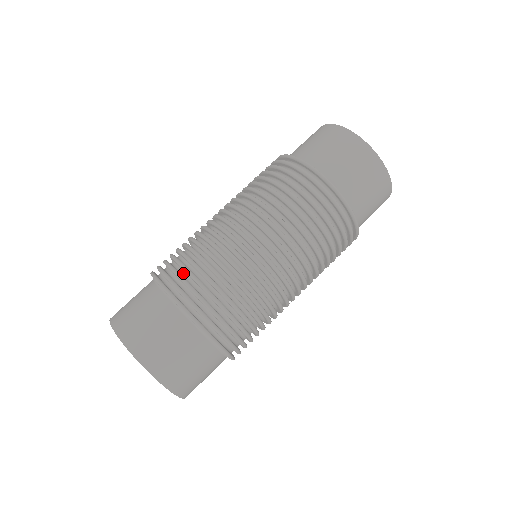
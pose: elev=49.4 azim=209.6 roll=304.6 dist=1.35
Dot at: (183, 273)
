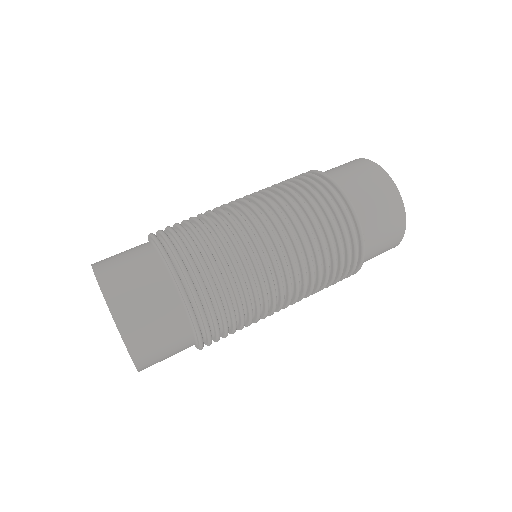
Dot at: (200, 269)
